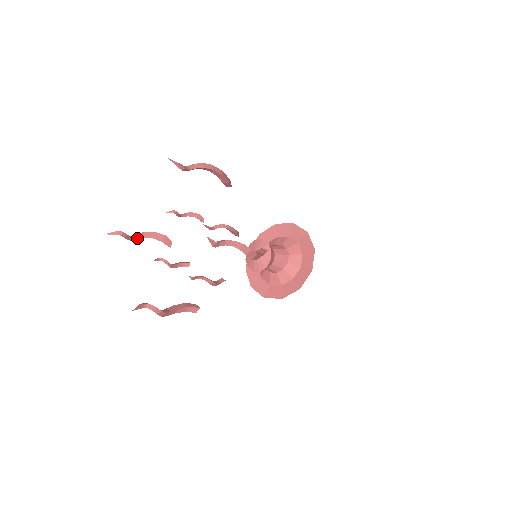
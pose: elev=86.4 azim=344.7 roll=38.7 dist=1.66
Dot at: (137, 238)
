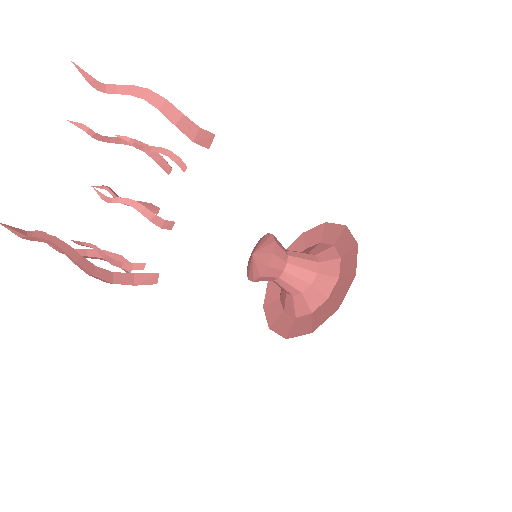
Dot at: (122, 142)
